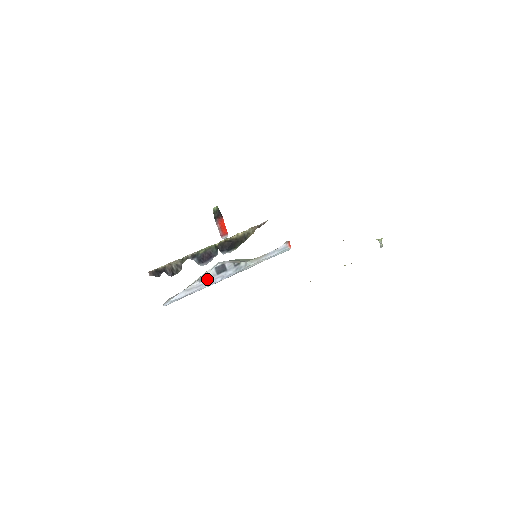
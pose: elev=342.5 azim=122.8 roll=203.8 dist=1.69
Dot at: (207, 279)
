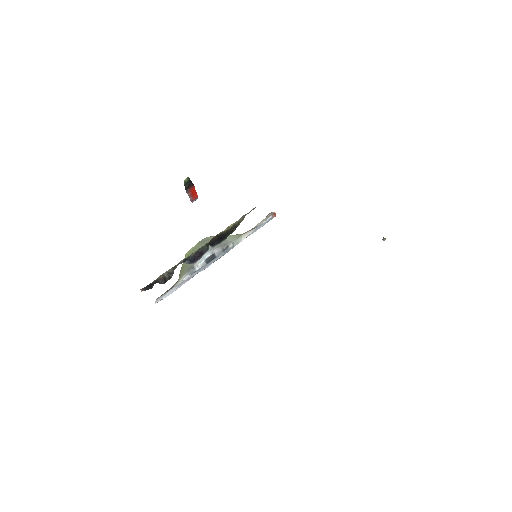
Dot at: (197, 271)
